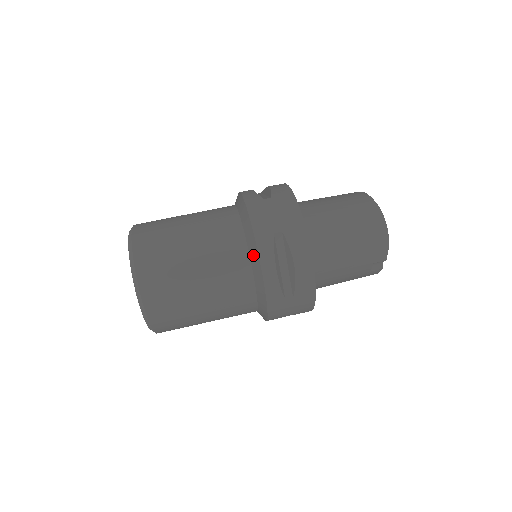
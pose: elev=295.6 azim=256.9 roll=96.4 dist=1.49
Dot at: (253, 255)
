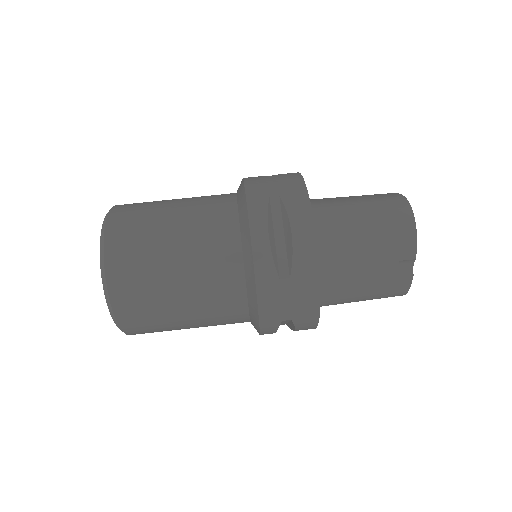
Dot at: (243, 220)
